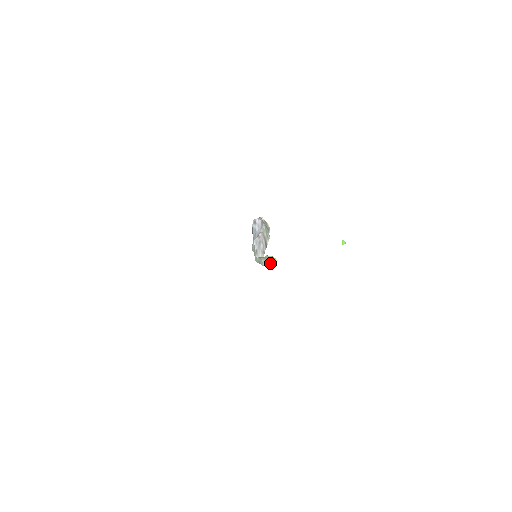
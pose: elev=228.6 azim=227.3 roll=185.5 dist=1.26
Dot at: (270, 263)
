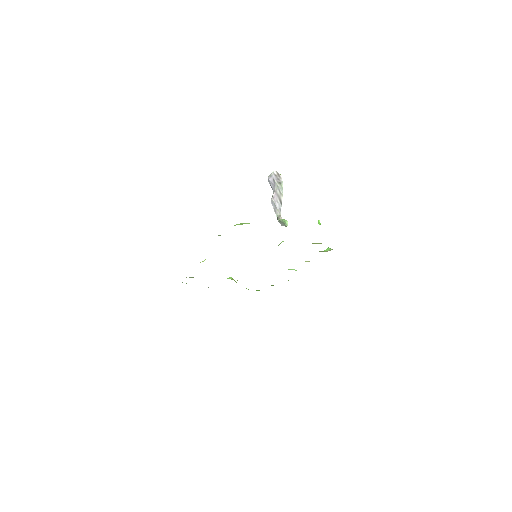
Dot at: (284, 225)
